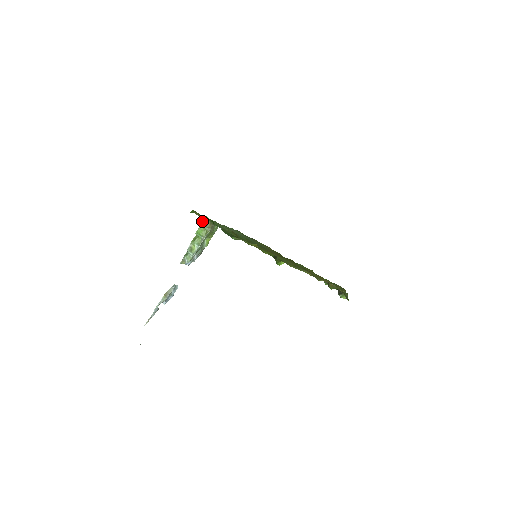
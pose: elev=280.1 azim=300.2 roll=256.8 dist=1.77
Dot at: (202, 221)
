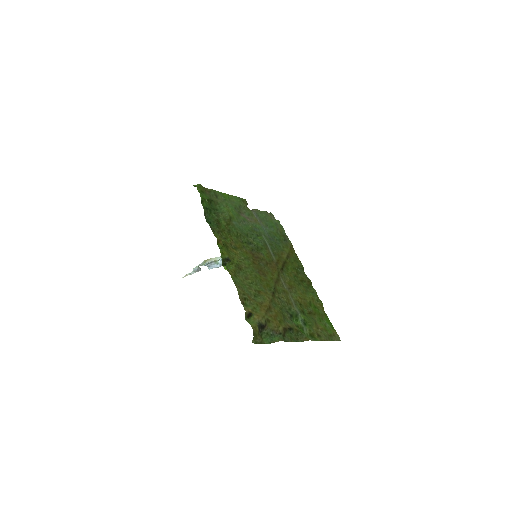
Dot at: occluded
